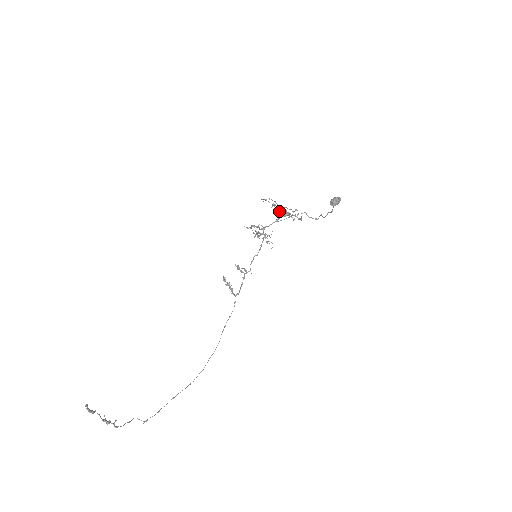
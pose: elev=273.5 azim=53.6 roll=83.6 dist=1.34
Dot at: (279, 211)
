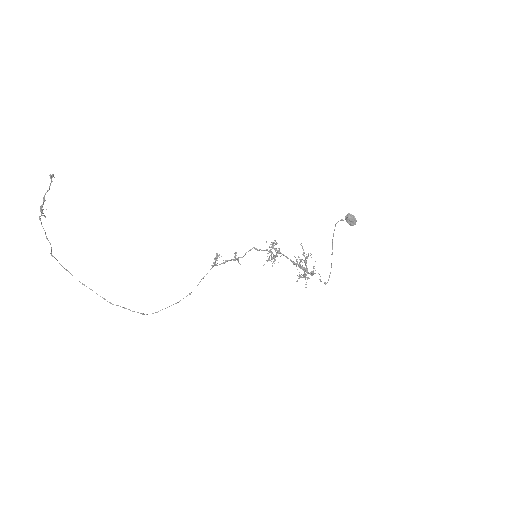
Dot at: (300, 275)
